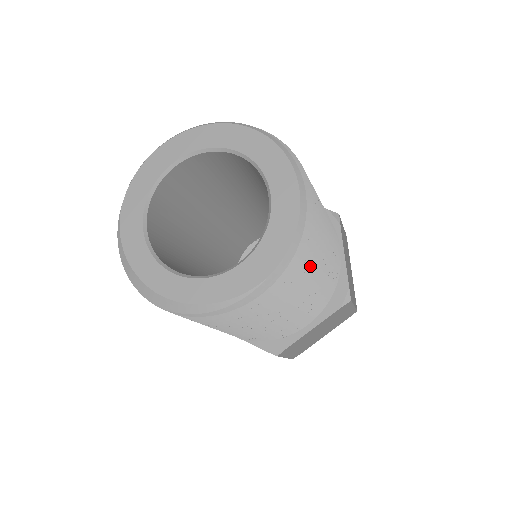
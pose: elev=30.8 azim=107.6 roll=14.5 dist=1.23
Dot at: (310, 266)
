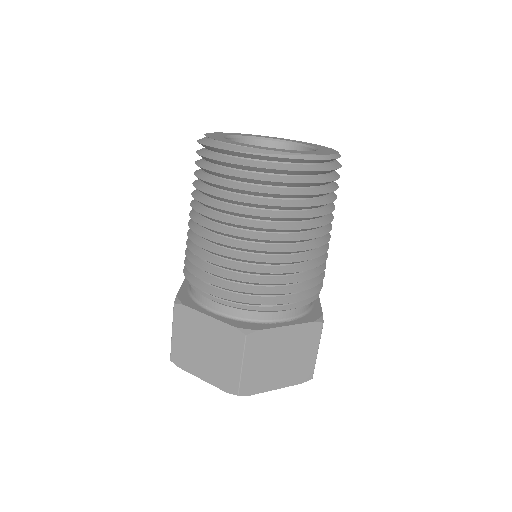
Dot at: (328, 202)
